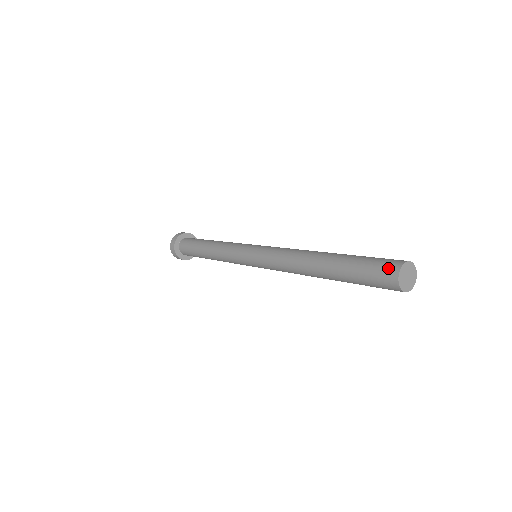
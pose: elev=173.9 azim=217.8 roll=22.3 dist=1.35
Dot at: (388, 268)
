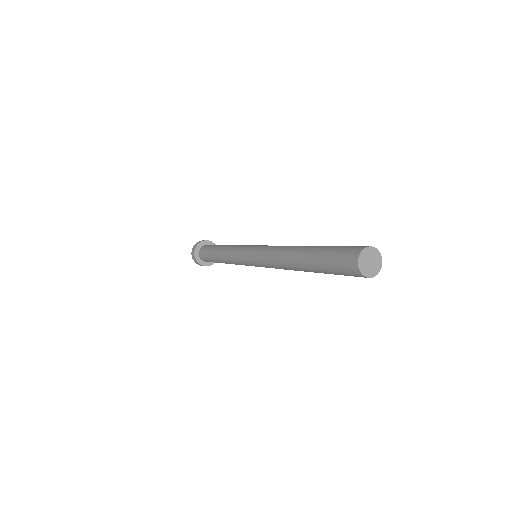
Dot at: (349, 259)
